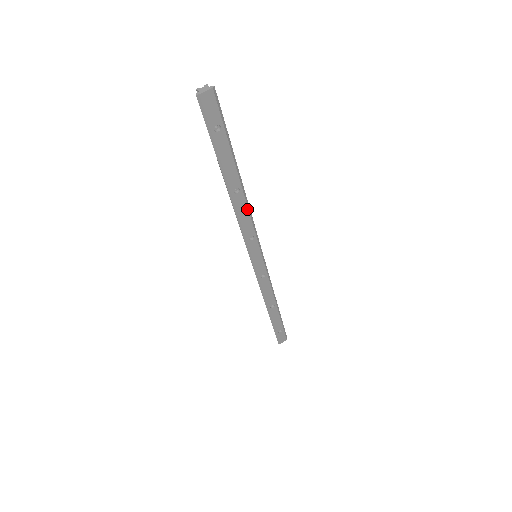
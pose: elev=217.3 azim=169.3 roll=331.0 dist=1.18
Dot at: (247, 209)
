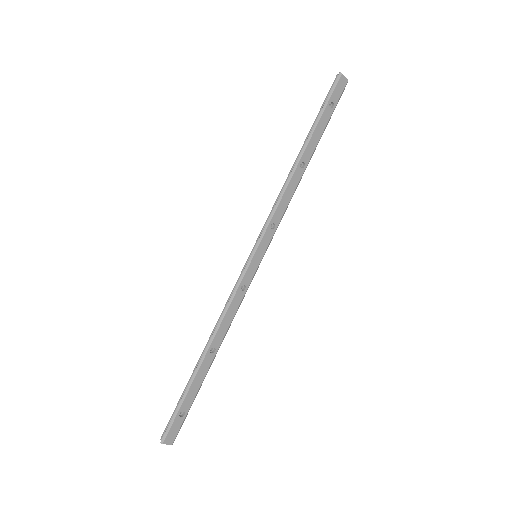
Dot at: (293, 192)
